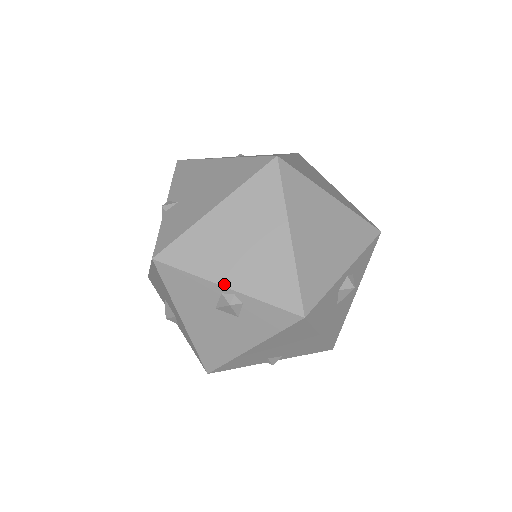
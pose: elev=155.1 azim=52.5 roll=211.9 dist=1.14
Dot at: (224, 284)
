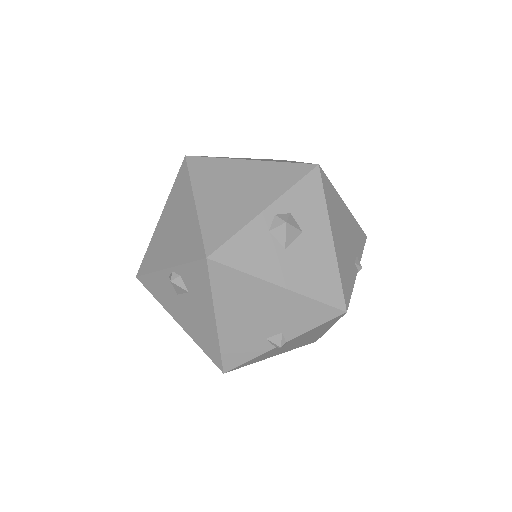
Dot at: (165, 267)
